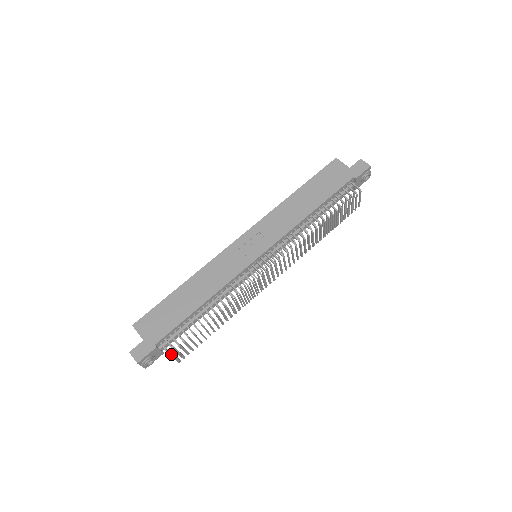
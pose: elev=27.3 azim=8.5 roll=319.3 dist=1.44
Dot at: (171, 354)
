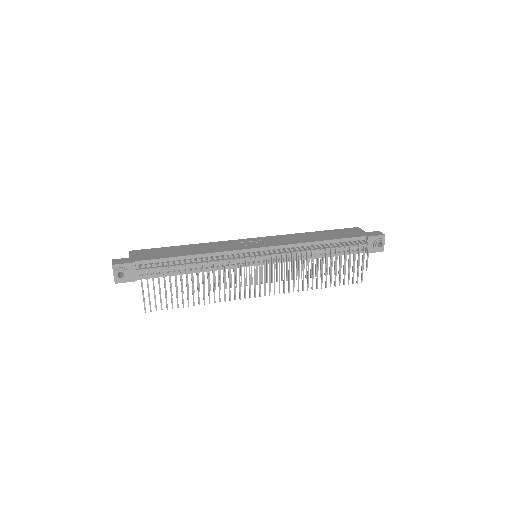
Dot at: occluded
